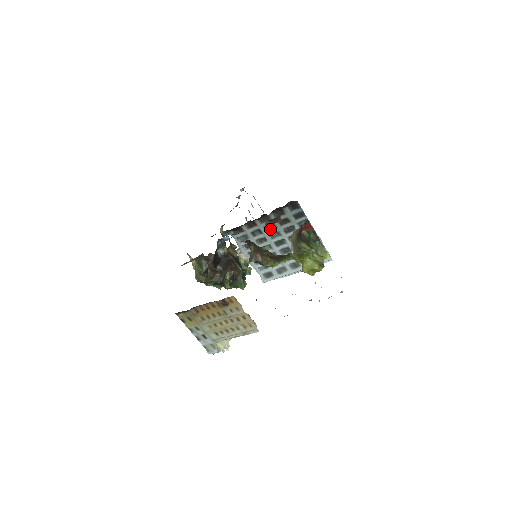
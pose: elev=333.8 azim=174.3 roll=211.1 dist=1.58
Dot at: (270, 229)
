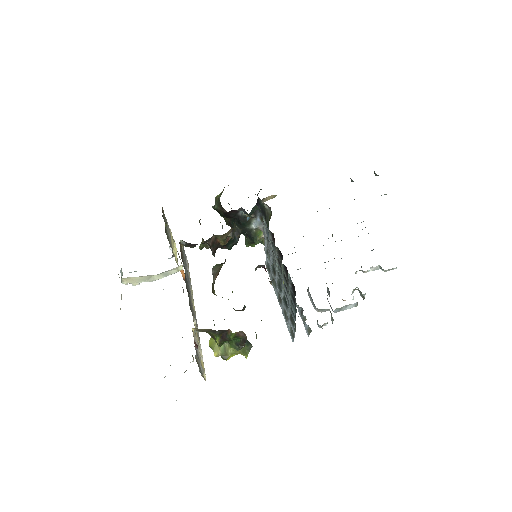
Dot at: occluded
